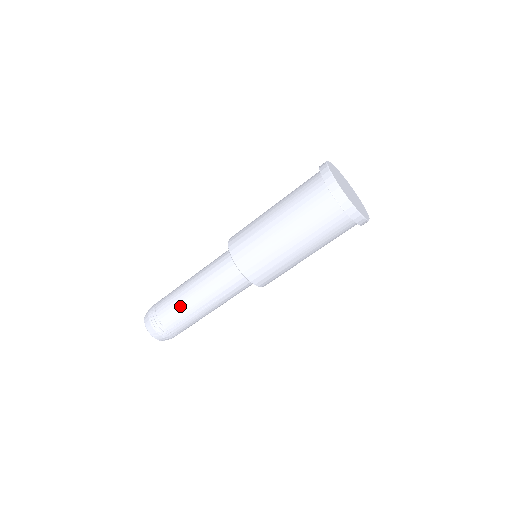
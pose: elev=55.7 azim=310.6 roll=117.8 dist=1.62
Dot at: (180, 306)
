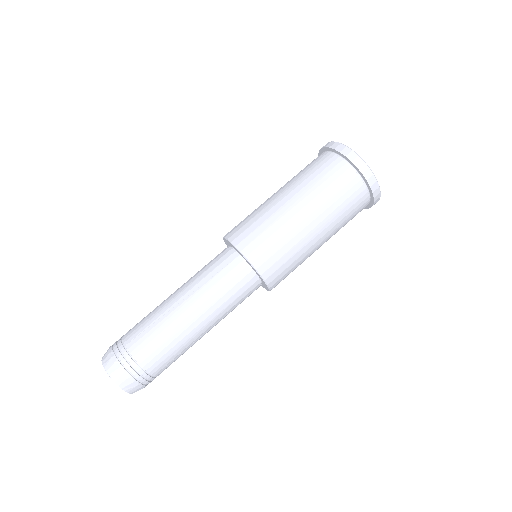
Dot at: (152, 311)
